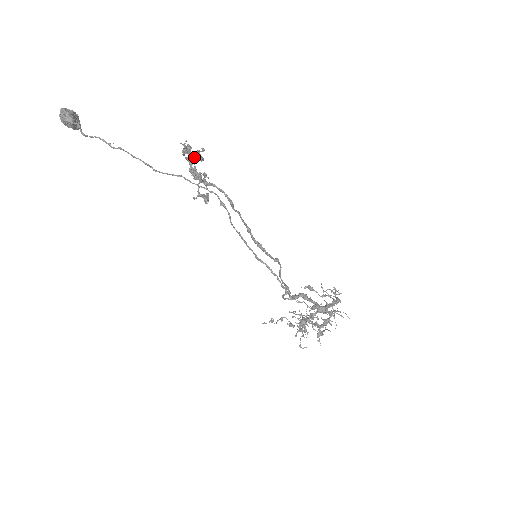
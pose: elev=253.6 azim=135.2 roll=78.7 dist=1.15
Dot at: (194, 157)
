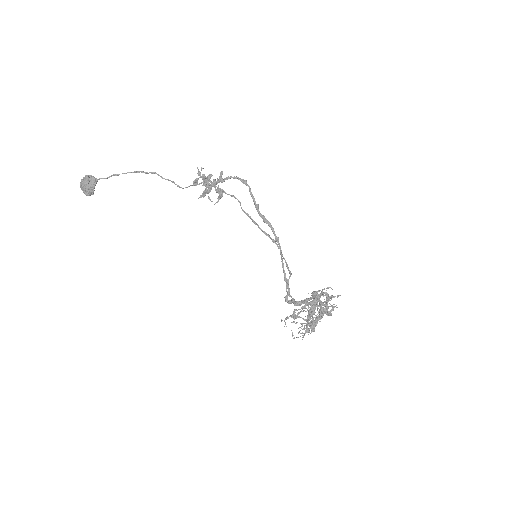
Dot at: (205, 179)
